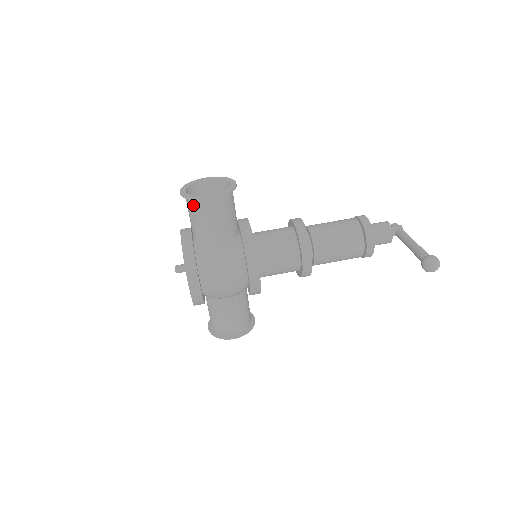
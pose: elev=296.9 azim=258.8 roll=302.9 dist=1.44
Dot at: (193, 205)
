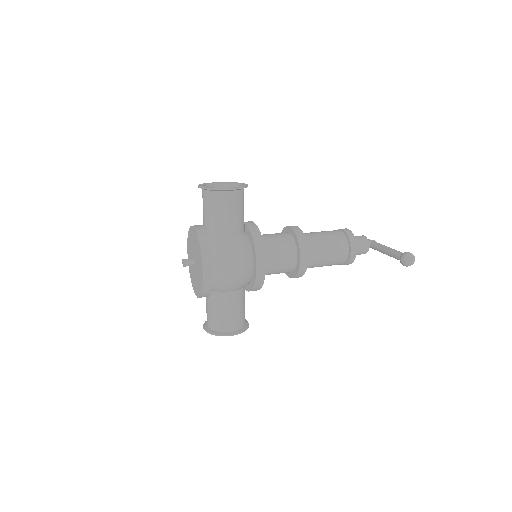
Dot at: (212, 196)
